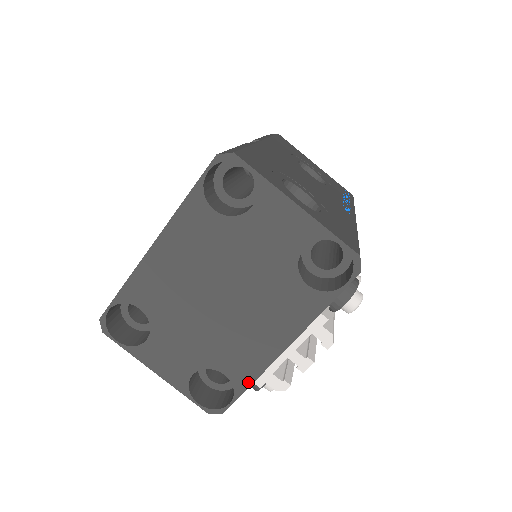
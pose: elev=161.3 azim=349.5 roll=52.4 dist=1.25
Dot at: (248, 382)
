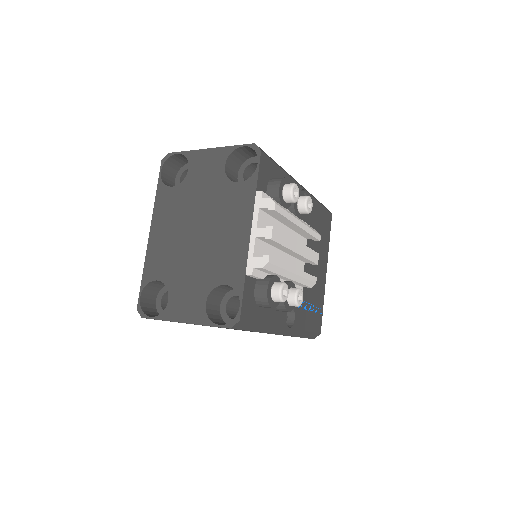
Dot at: (242, 277)
